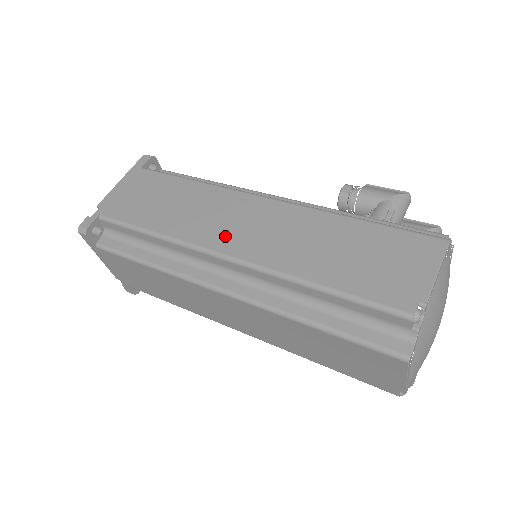
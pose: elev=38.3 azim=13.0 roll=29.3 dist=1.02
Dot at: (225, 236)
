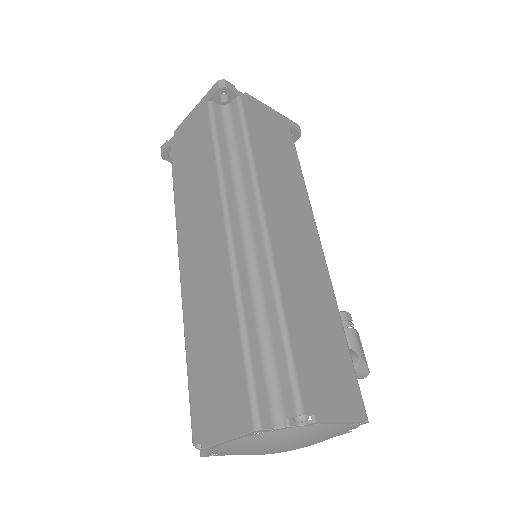
Dot at: (279, 216)
